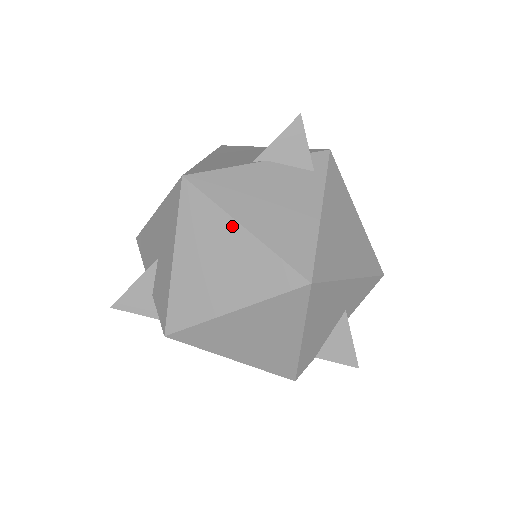
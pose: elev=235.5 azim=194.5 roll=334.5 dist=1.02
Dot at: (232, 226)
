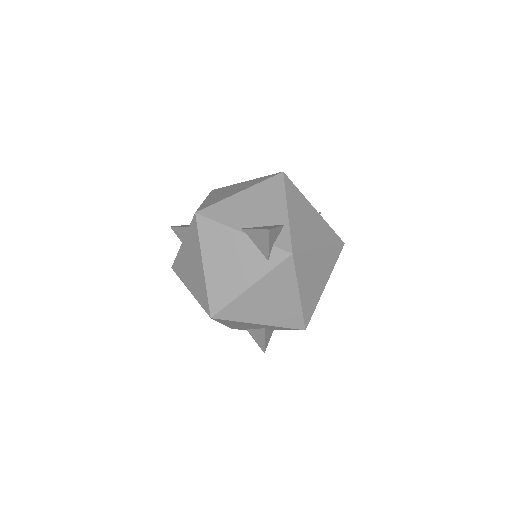
Dot at: (200, 259)
